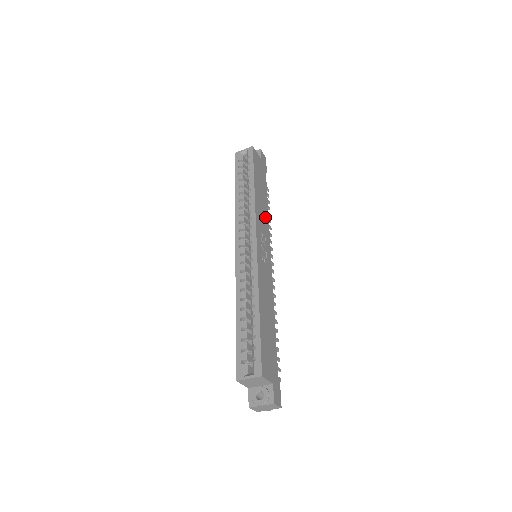
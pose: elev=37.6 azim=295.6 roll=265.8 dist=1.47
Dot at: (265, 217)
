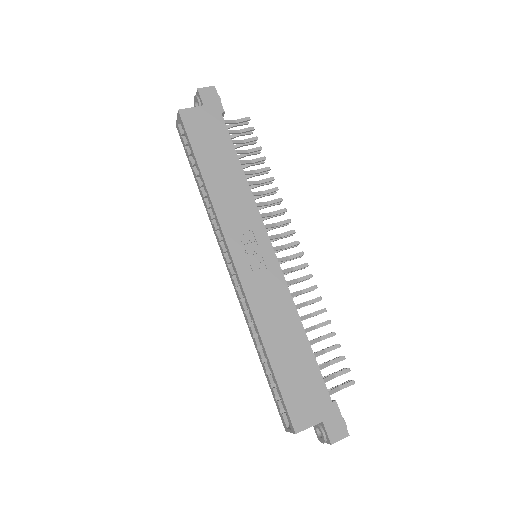
Dot at: (241, 196)
